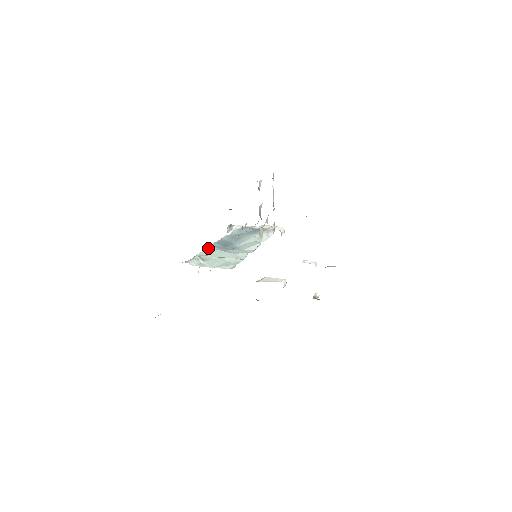
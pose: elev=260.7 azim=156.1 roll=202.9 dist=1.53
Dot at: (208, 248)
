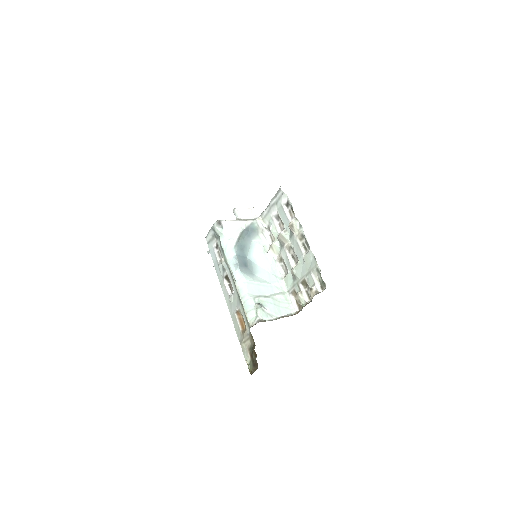
Dot at: (246, 281)
